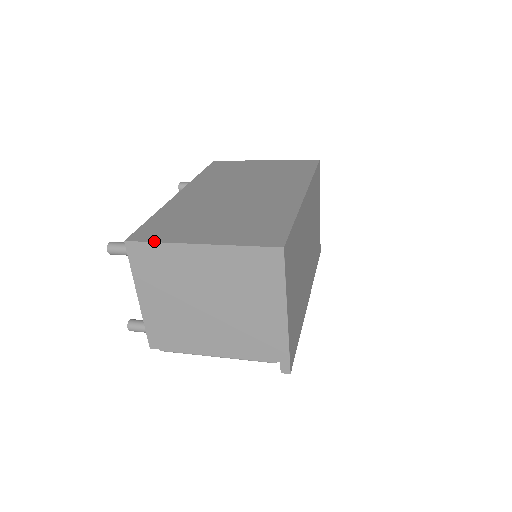
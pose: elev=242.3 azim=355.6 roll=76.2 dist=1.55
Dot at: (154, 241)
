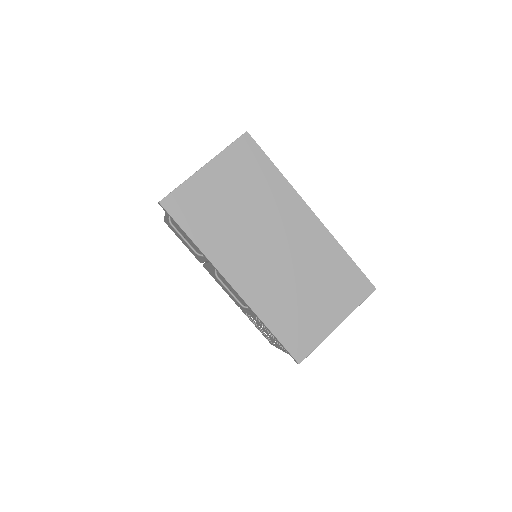
Dot at: occluded
